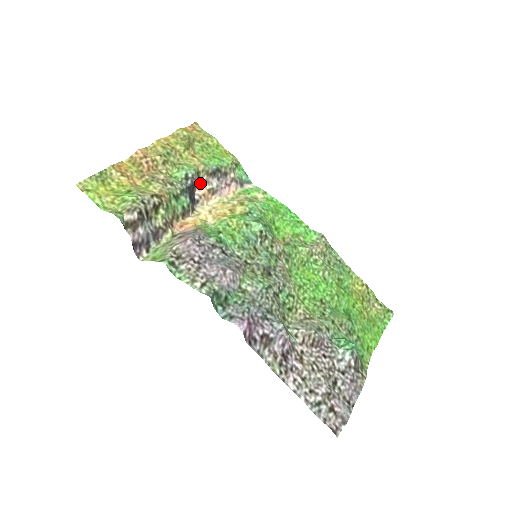
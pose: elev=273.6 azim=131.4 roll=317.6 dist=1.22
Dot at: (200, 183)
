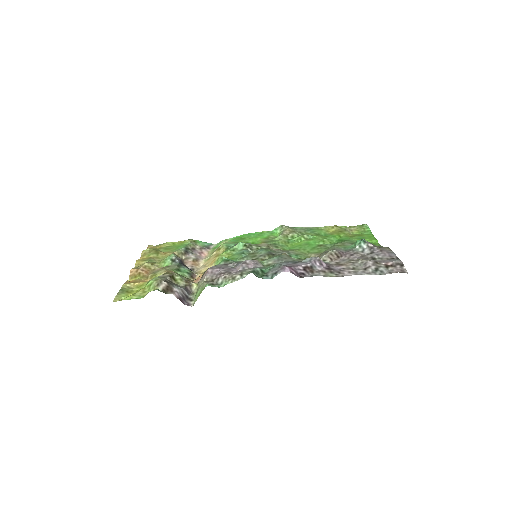
Dot at: (184, 261)
